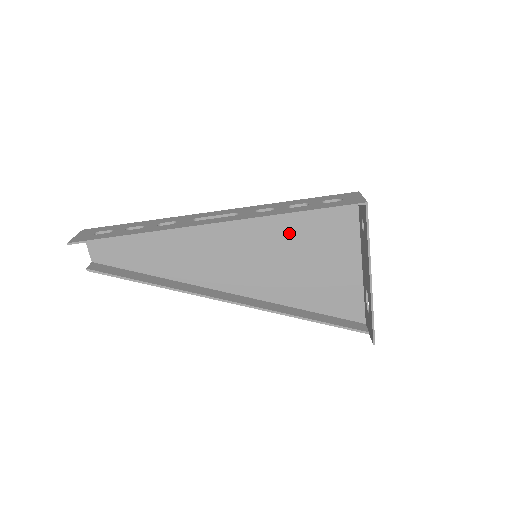
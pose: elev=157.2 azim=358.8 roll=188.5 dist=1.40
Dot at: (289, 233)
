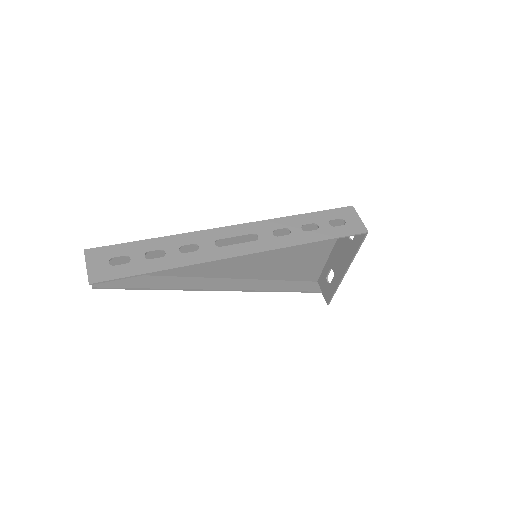
Dot at: occluded
